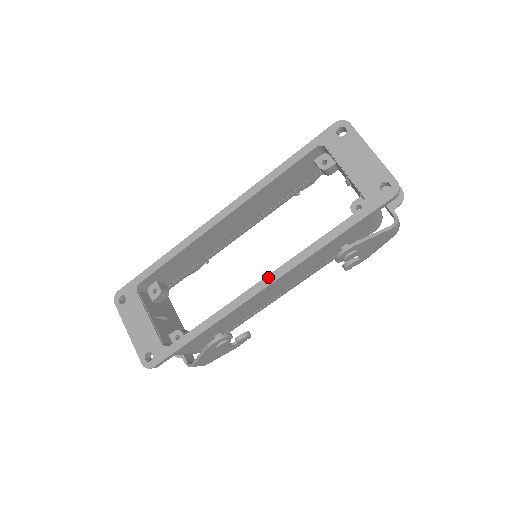
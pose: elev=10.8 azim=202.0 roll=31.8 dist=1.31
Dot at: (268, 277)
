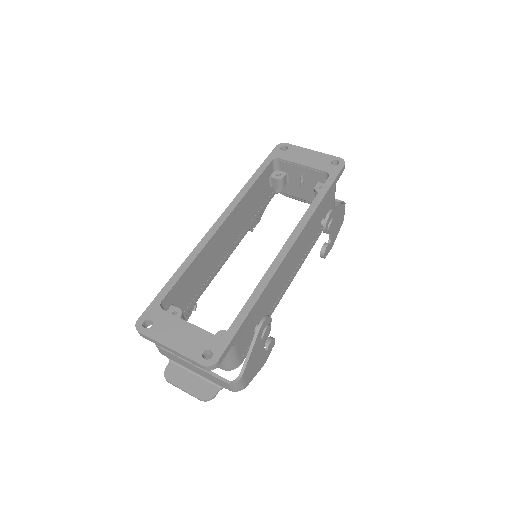
Dot at: (289, 240)
